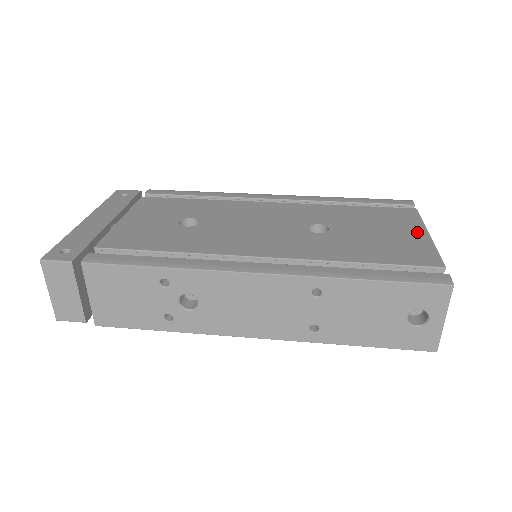
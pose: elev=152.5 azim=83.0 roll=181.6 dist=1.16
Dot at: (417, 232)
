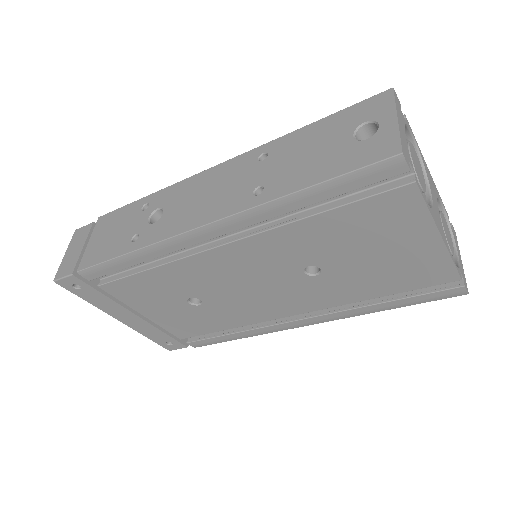
Dot at: occluded
